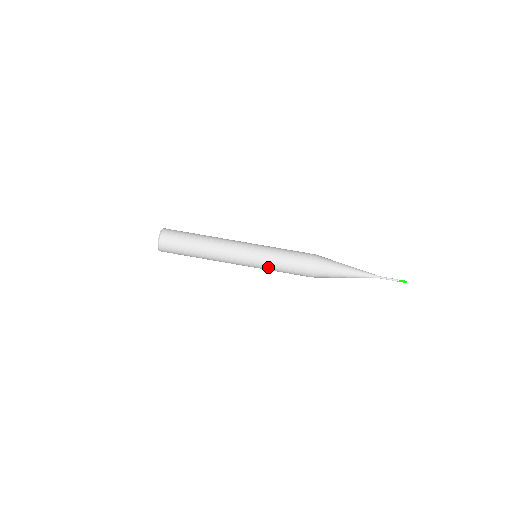
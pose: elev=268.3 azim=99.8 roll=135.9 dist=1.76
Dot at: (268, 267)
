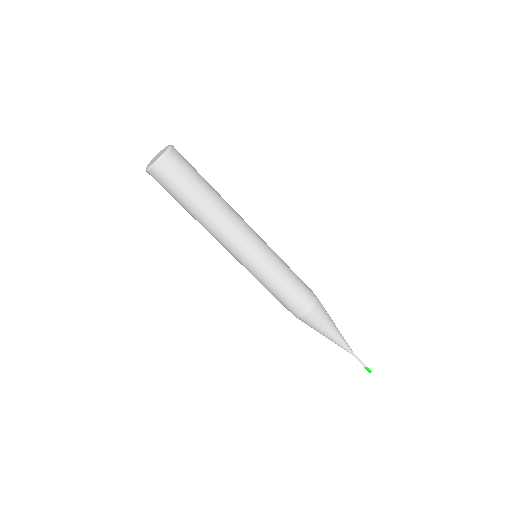
Dot at: occluded
